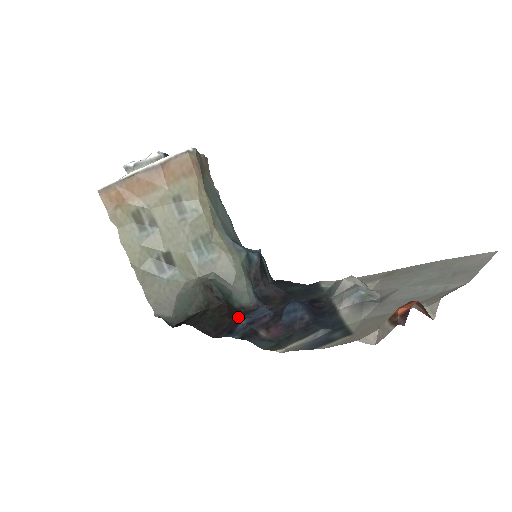
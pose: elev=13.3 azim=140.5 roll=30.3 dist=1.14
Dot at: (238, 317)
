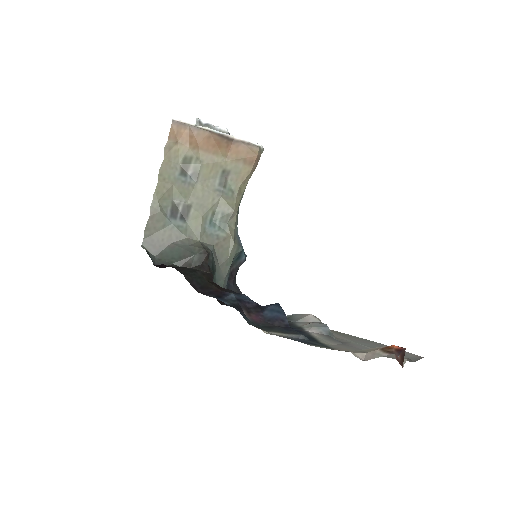
Dot at: (225, 290)
